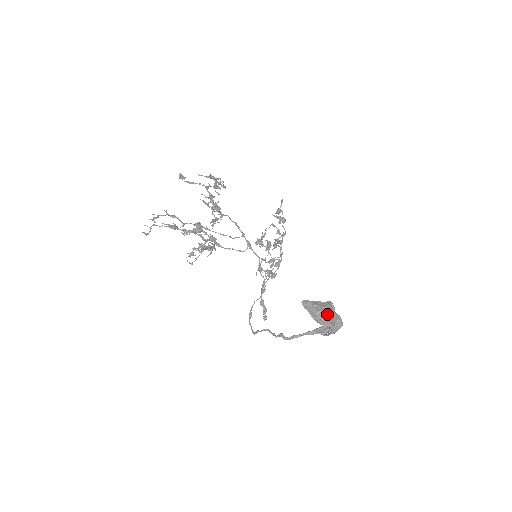
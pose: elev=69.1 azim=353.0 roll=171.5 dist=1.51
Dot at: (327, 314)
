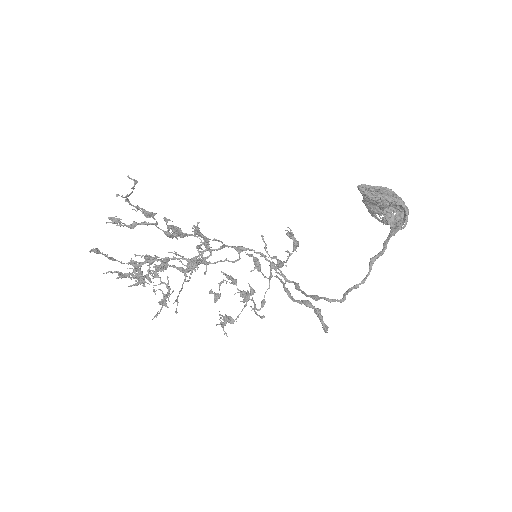
Dot at: occluded
